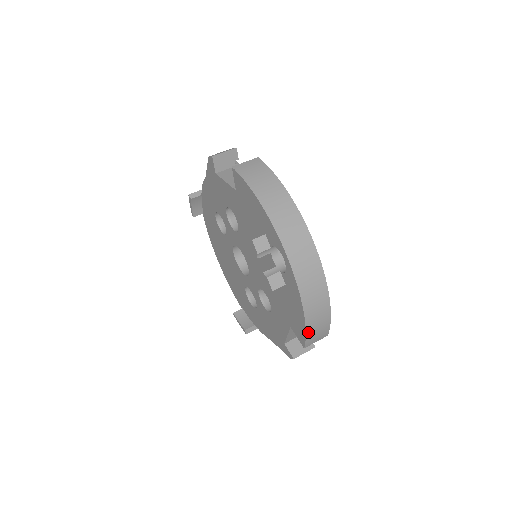
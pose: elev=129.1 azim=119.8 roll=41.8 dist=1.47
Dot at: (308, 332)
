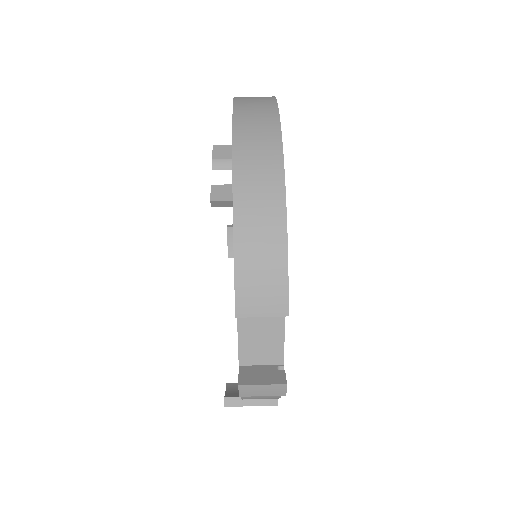
Dot at: (239, 267)
